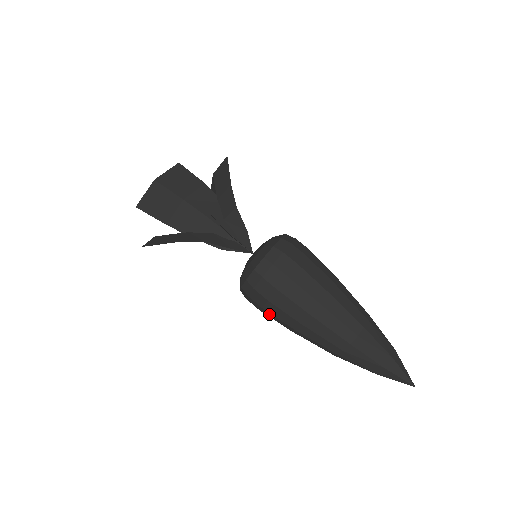
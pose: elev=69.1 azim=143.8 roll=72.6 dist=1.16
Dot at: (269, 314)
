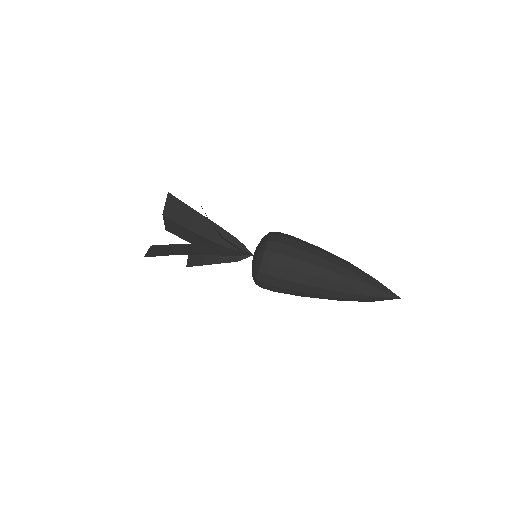
Dot at: occluded
